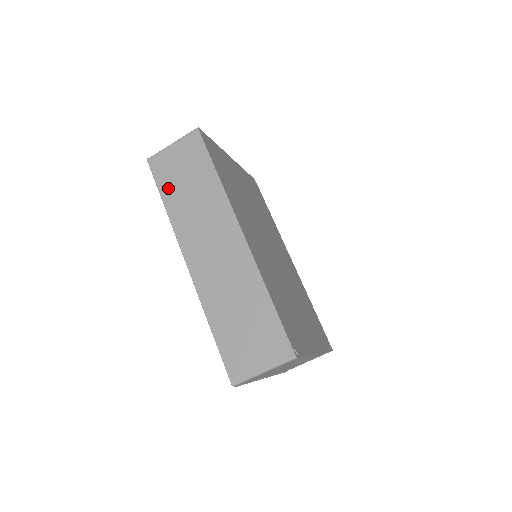
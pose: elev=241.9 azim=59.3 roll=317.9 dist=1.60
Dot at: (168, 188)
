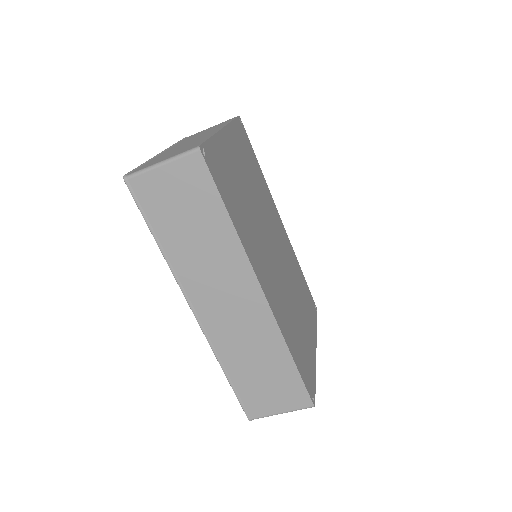
Dot at: (161, 225)
